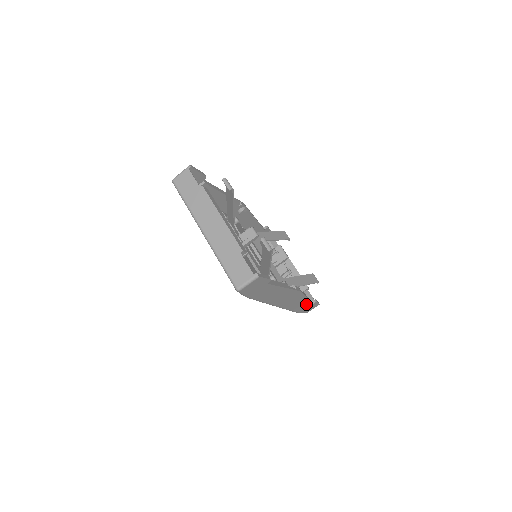
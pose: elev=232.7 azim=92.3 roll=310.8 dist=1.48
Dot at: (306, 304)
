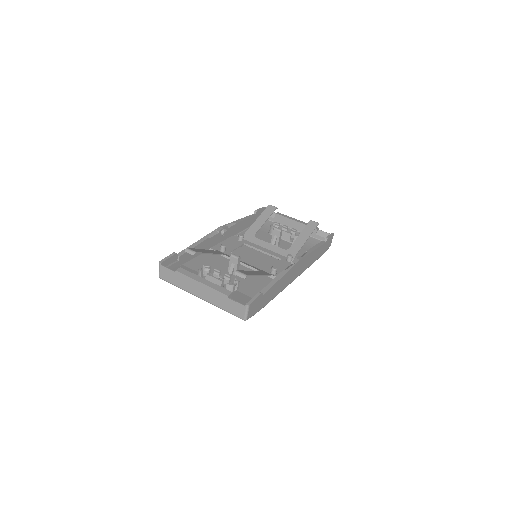
Dot at: (319, 249)
